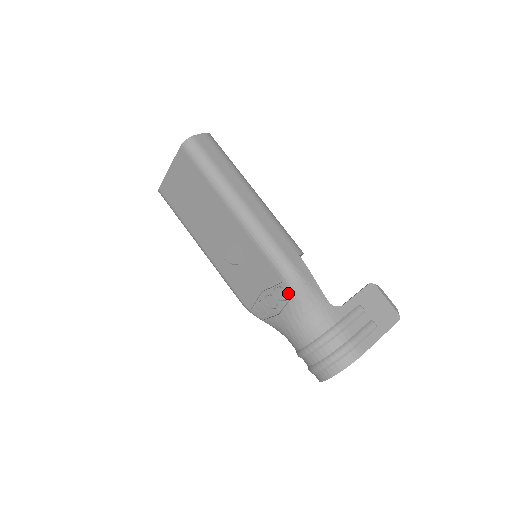
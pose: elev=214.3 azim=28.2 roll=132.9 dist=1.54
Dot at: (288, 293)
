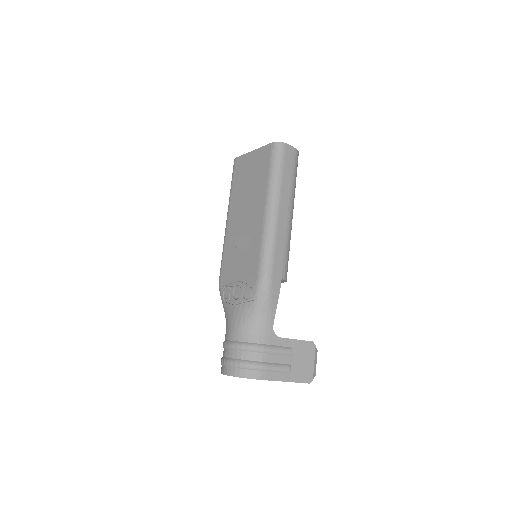
Dot at: (252, 296)
